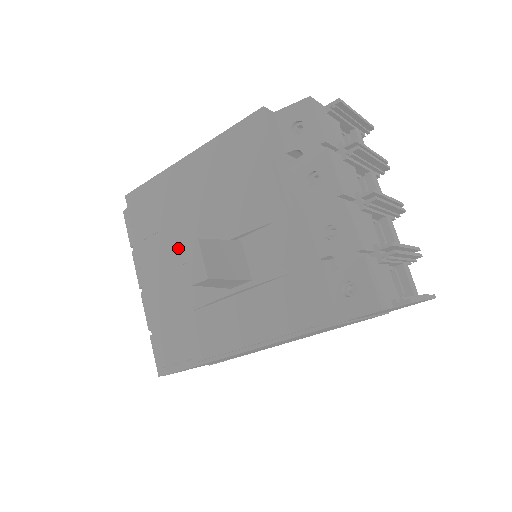
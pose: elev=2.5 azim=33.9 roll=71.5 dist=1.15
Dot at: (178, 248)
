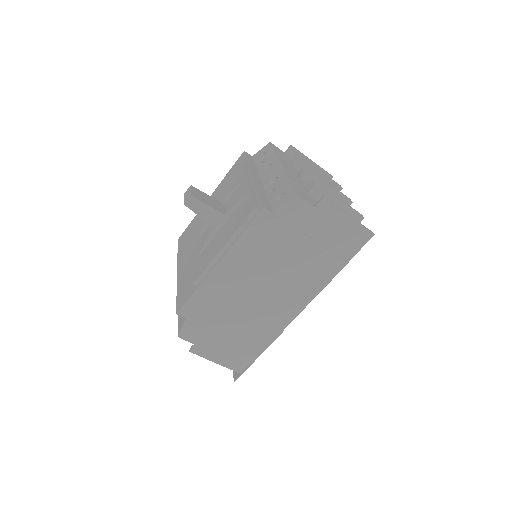
Dot at: (196, 235)
